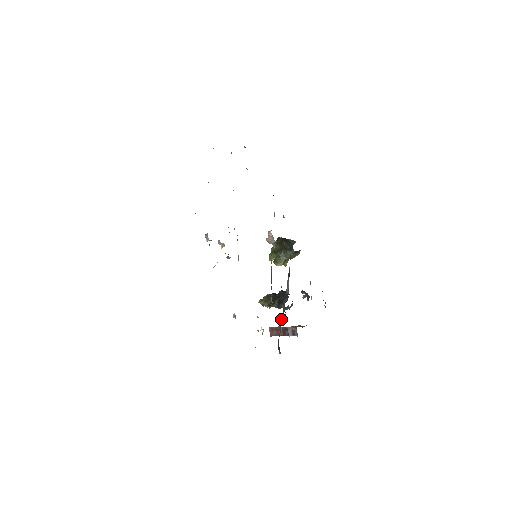
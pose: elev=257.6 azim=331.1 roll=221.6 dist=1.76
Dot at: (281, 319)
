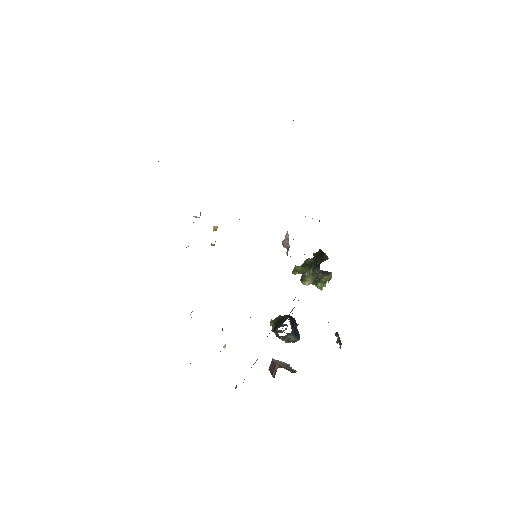
Dot at: occluded
